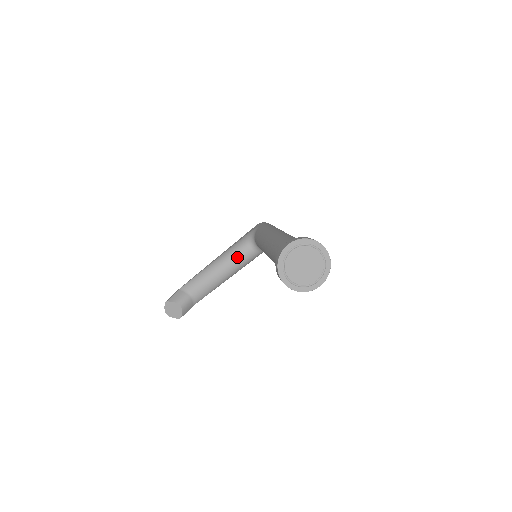
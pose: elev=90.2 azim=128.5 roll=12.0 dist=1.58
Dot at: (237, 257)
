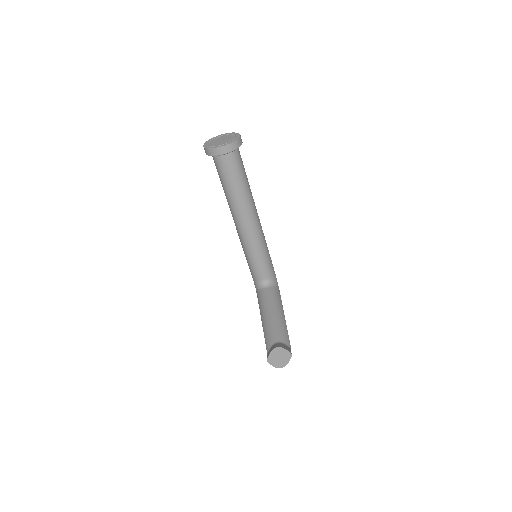
Dot at: (266, 299)
